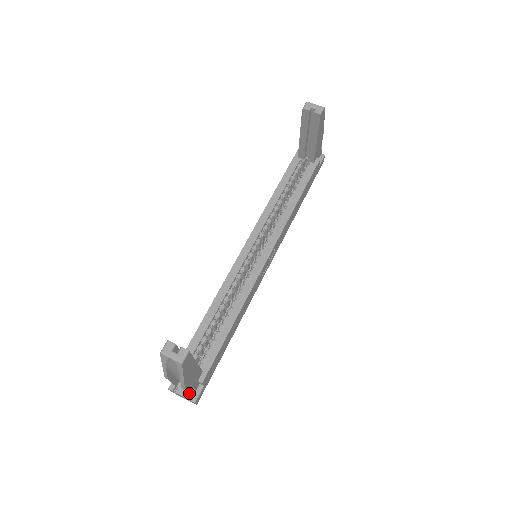
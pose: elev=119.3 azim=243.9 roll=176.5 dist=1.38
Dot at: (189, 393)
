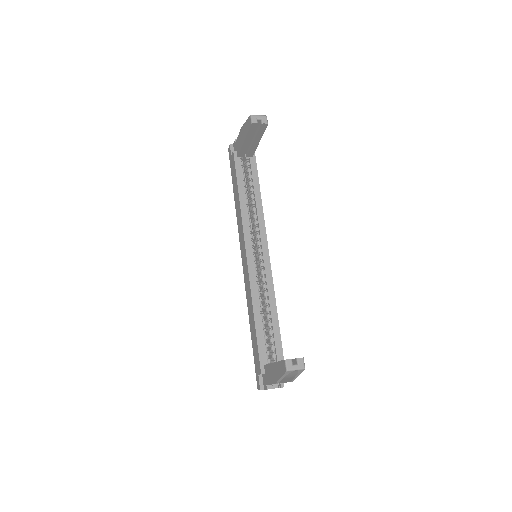
Dot at: (281, 383)
